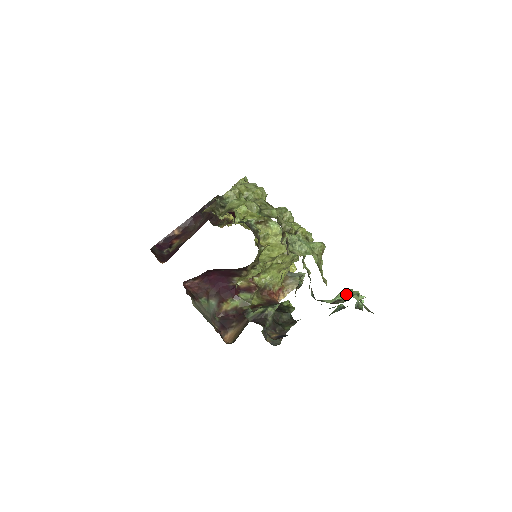
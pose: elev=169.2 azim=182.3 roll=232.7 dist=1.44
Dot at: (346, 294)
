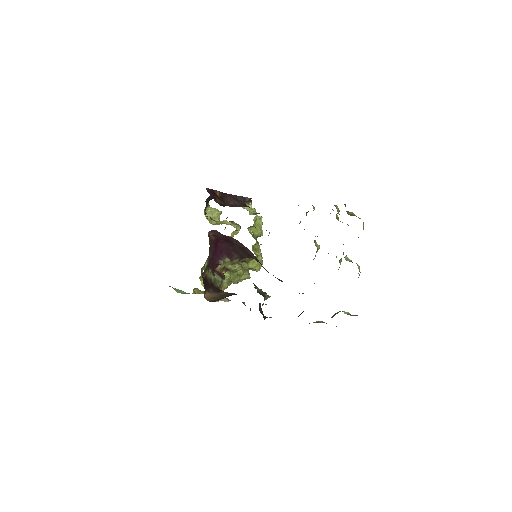
Dot at: (348, 313)
